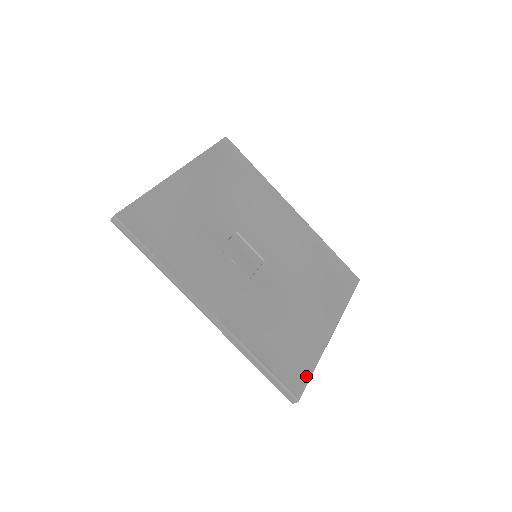
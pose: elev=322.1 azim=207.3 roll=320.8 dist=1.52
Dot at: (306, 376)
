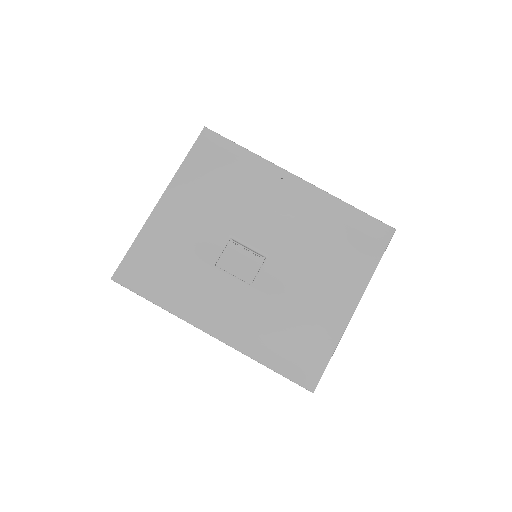
Dot at: (321, 366)
